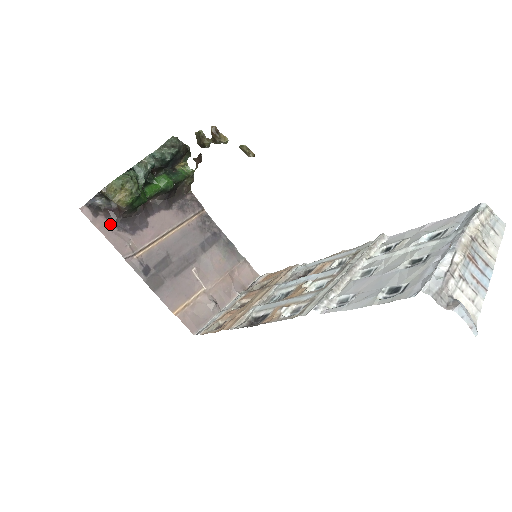
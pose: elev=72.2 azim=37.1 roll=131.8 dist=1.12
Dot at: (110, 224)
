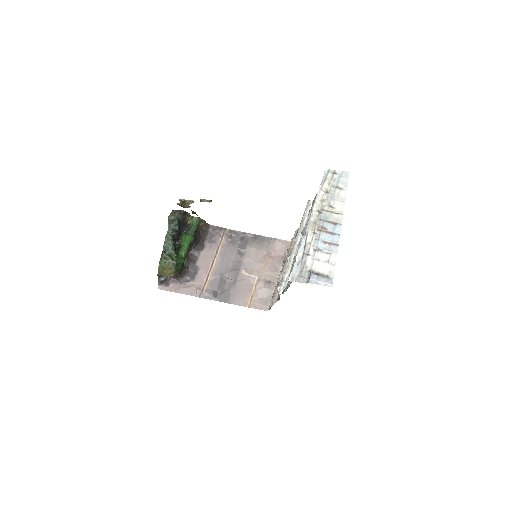
Dot at: (178, 284)
